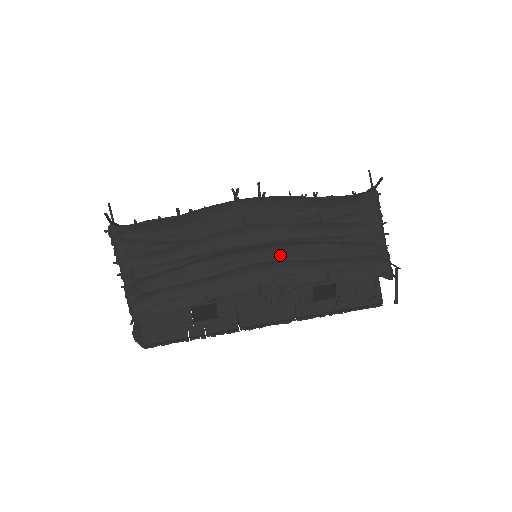
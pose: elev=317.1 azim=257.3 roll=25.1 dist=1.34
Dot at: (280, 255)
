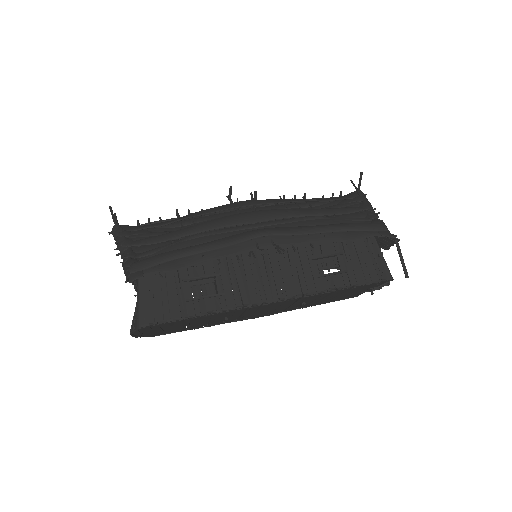
Dot at: (275, 226)
